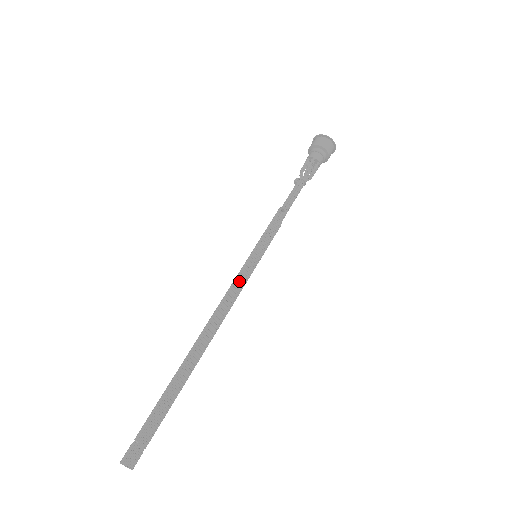
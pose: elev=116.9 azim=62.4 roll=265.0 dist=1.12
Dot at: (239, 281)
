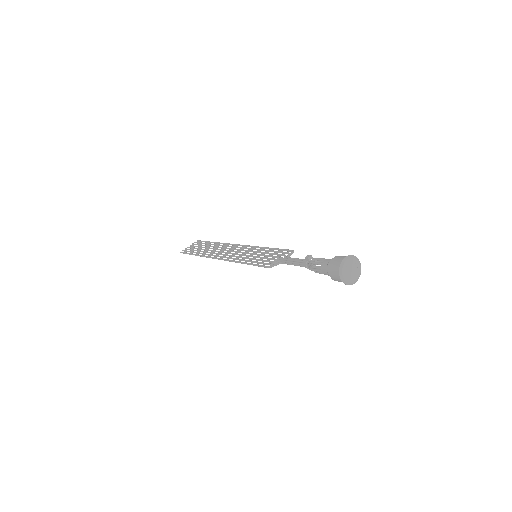
Dot at: occluded
